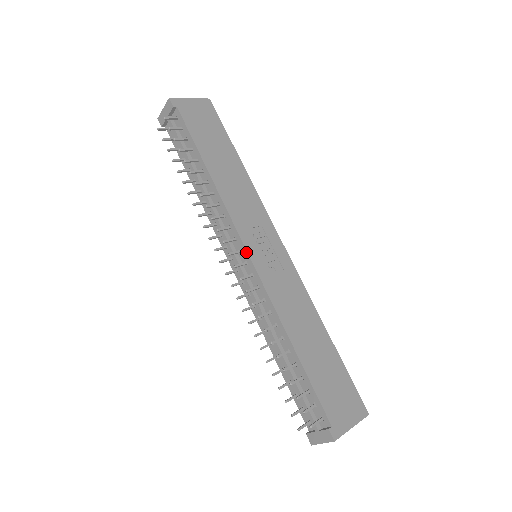
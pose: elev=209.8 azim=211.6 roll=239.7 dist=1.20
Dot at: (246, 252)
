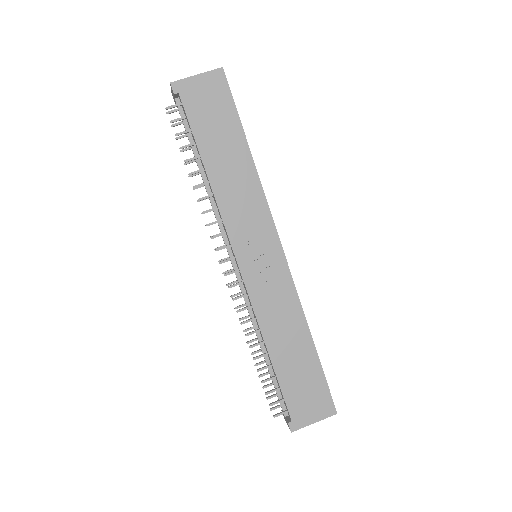
Dot at: (236, 262)
